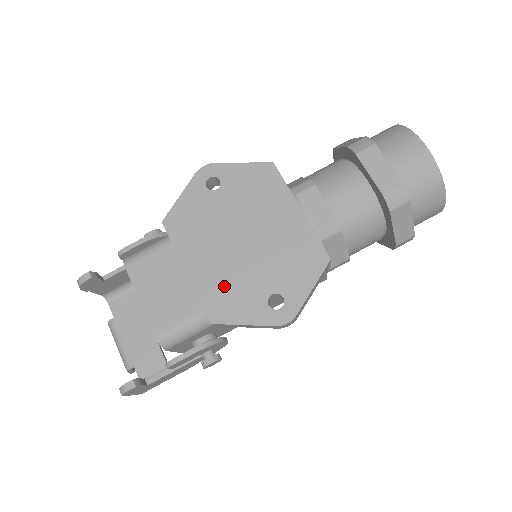
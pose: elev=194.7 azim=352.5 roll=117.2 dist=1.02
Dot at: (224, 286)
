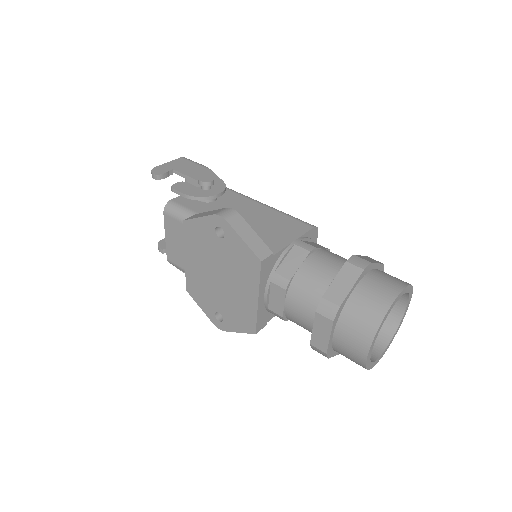
Dot at: (199, 285)
